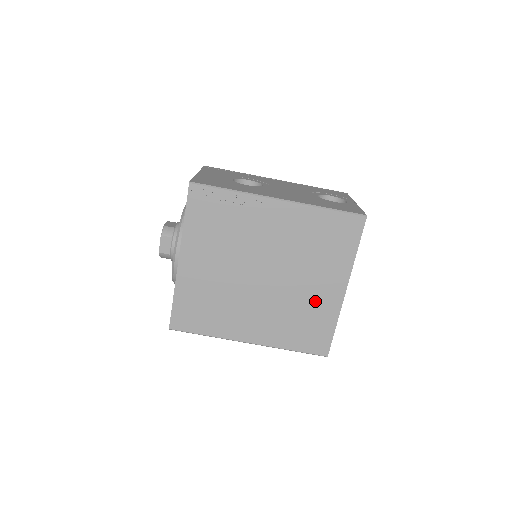
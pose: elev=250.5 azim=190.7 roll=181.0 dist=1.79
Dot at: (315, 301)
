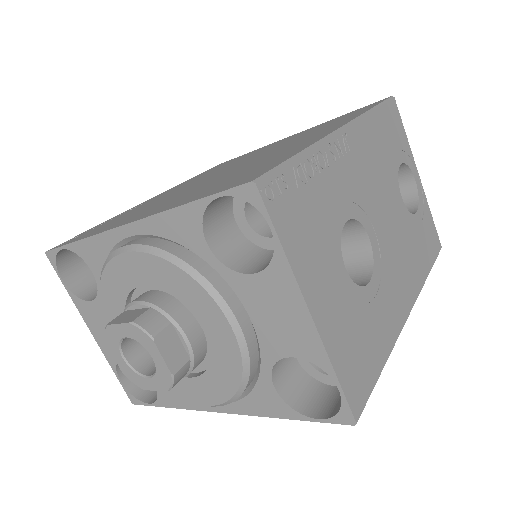
Dot at: occluded
